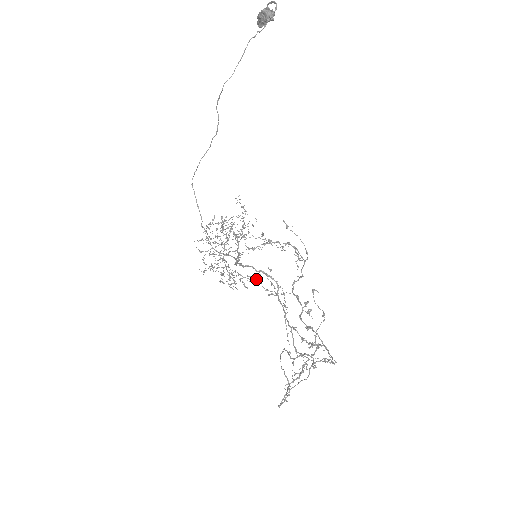
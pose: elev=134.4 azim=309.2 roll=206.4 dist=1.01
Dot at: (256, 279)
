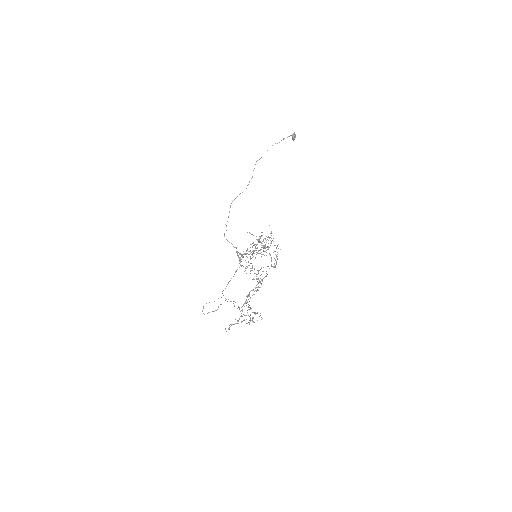
Dot at: (261, 274)
